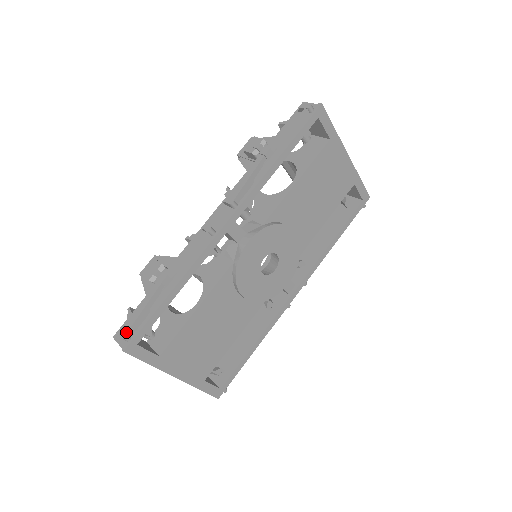
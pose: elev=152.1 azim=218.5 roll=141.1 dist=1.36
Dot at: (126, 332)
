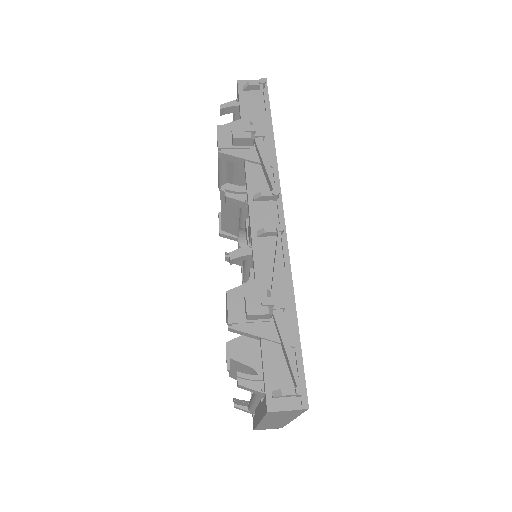
Dot at: (299, 385)
